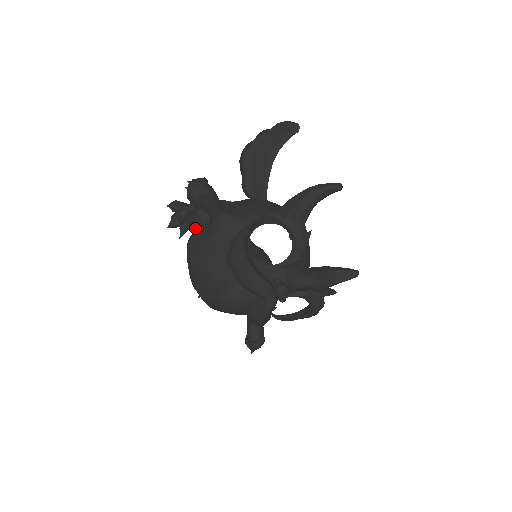
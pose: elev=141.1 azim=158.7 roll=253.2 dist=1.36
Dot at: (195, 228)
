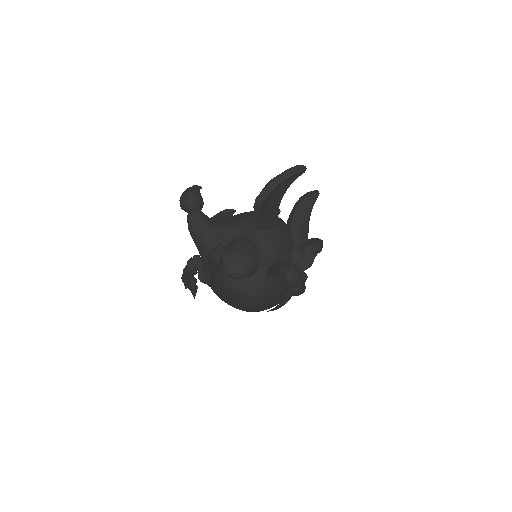
Dot at: (239, 279)
